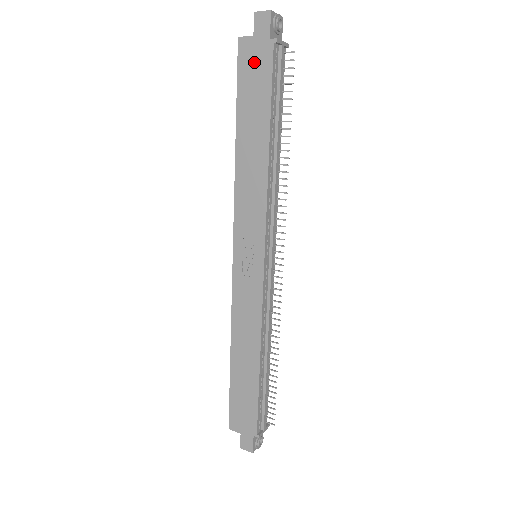
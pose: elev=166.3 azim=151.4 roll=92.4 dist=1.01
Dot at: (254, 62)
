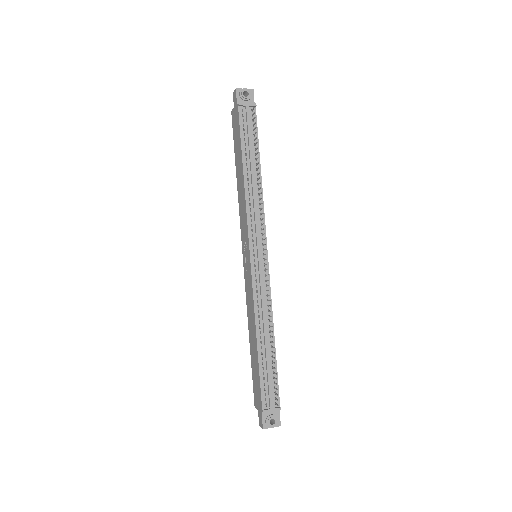
Dot at: (235, 122)
